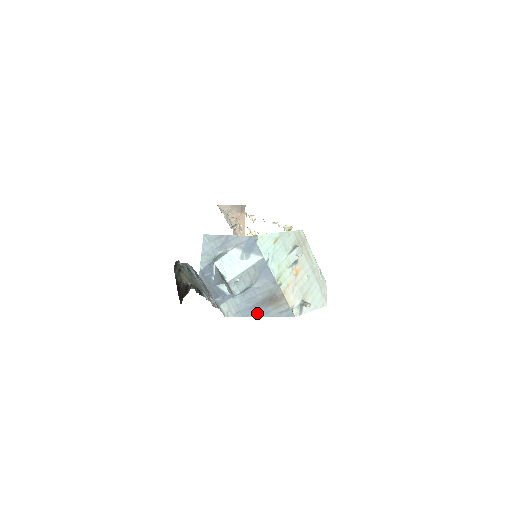
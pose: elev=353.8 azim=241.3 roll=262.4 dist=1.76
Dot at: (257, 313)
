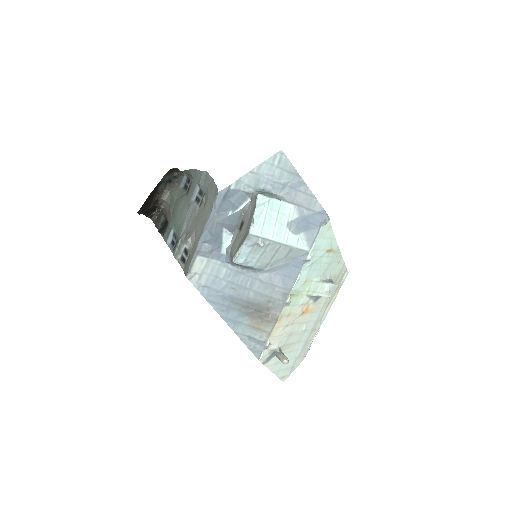
Dot at: (225, 311)
